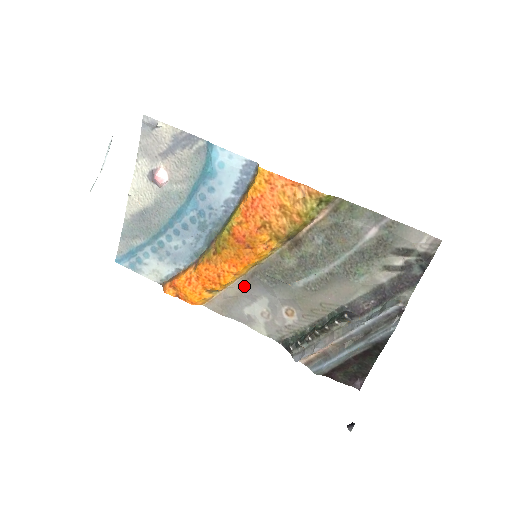
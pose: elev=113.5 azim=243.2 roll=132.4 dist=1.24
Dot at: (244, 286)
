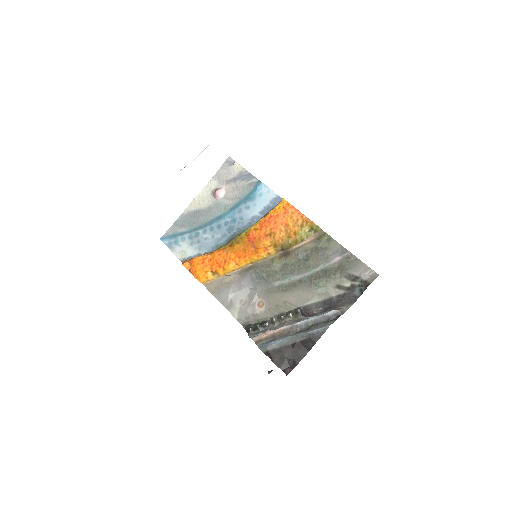
Dot at: (238, 276)
